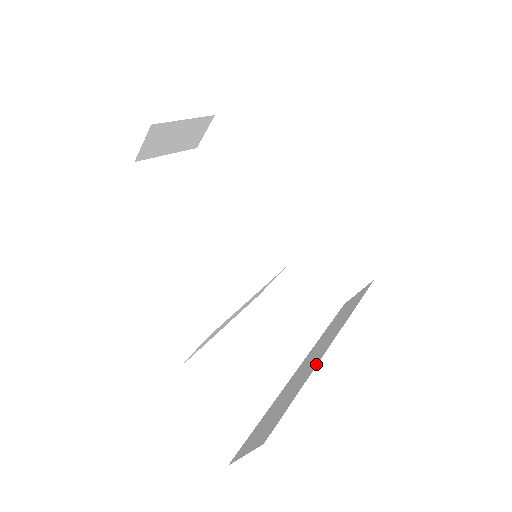
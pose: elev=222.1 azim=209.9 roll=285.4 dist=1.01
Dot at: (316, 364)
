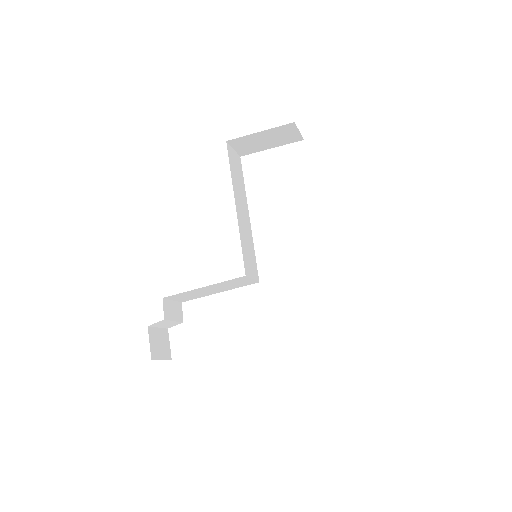
Dot at: occluded
